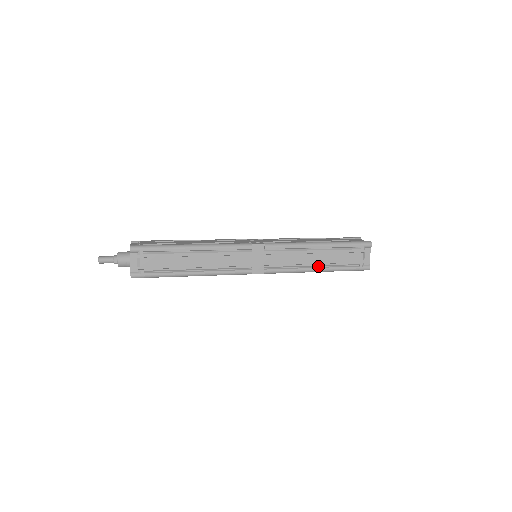
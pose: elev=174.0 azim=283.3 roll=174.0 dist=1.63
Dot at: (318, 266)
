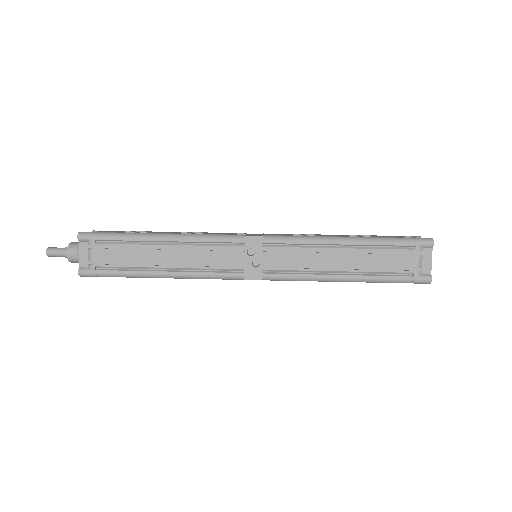
Dot at: occluded
